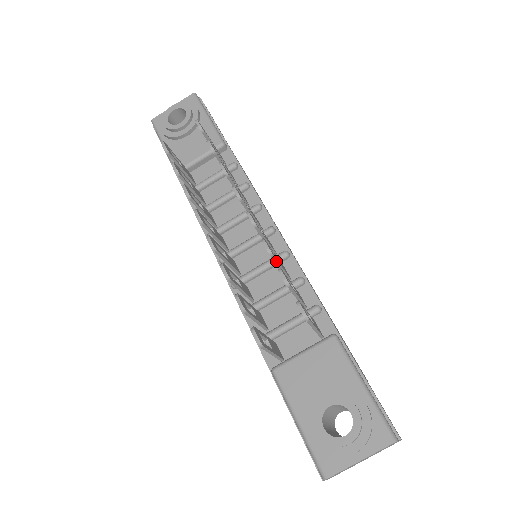
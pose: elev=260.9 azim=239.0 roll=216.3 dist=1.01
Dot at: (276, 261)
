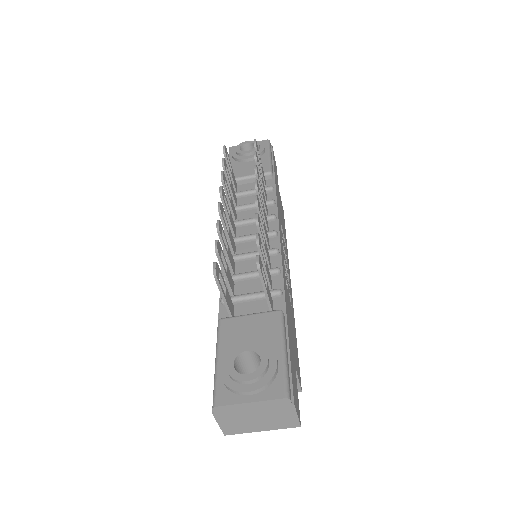
Dot at: (260, 235)
